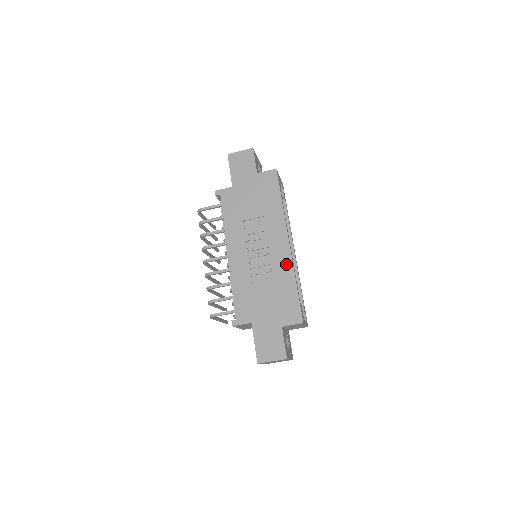
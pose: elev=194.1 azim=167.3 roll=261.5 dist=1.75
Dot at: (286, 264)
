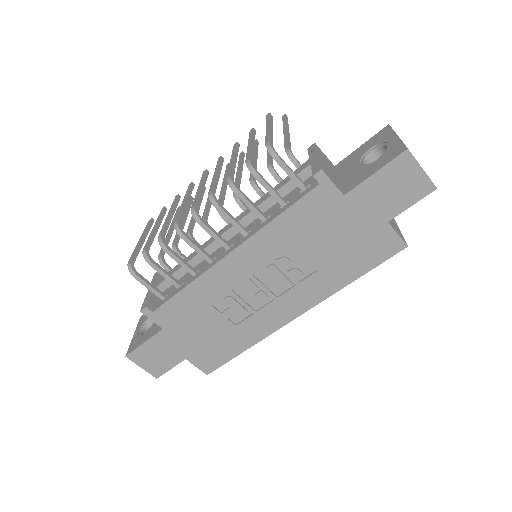
Dot at: (264, 329)
